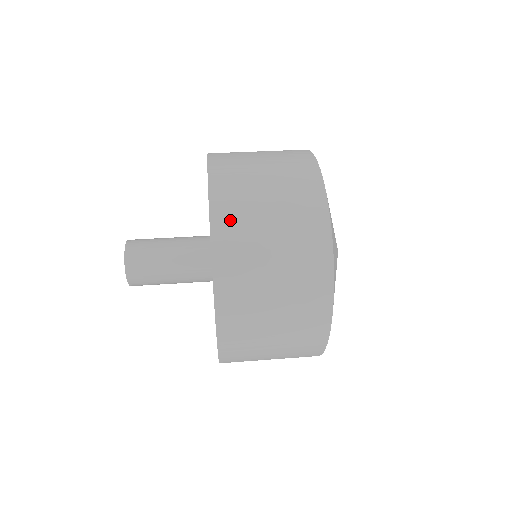
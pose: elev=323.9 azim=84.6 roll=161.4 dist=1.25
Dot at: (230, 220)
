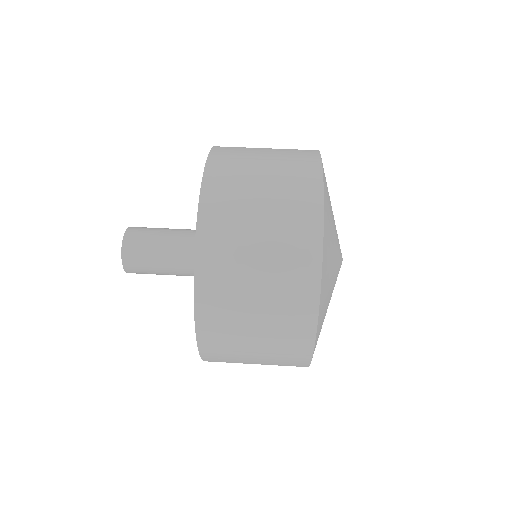
Dot at: (215, 306)
